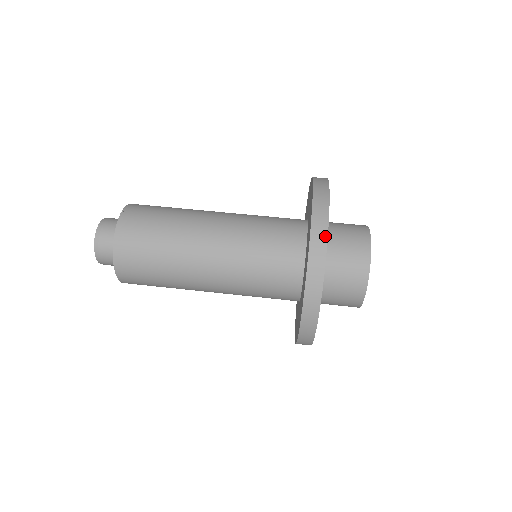
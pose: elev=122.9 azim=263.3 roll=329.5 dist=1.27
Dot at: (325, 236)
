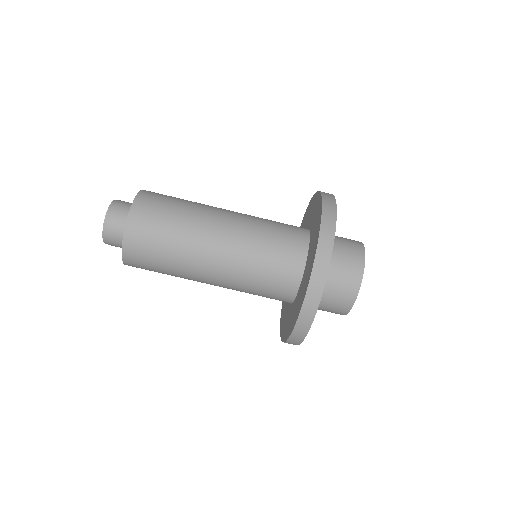
Dot at: occluded
